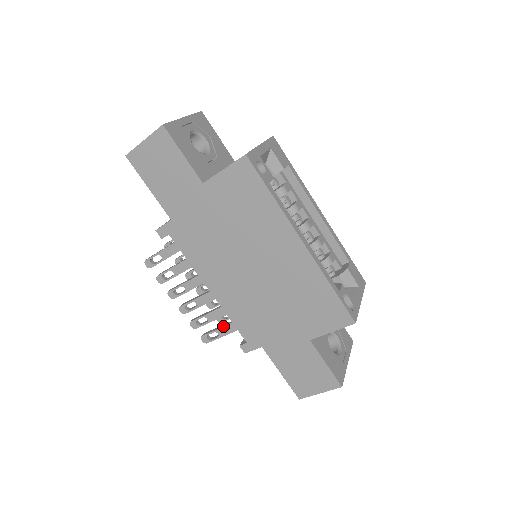
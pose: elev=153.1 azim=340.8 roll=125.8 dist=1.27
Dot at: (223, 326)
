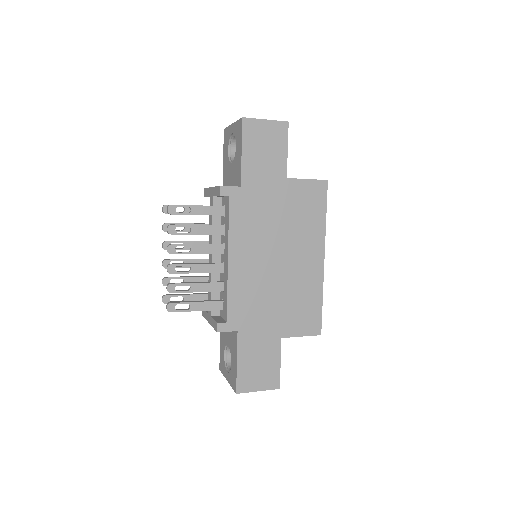
Dot at: (201, 301)
